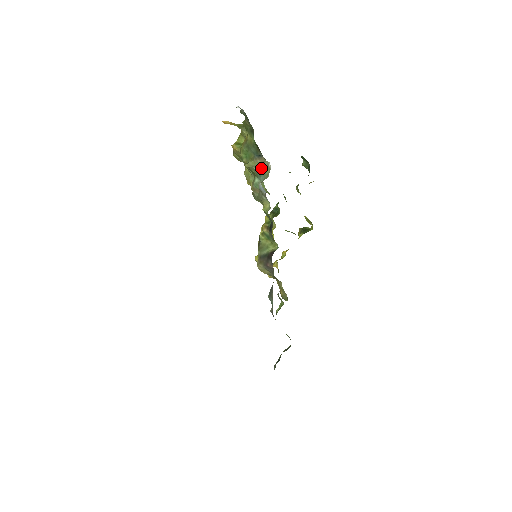
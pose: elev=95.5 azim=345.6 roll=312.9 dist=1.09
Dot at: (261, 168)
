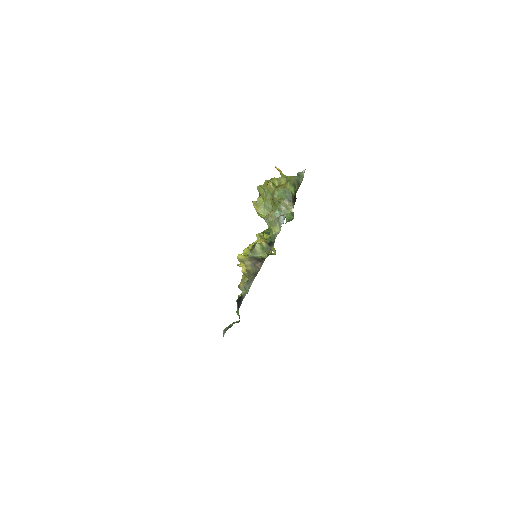
Dot at: (285, 207)
